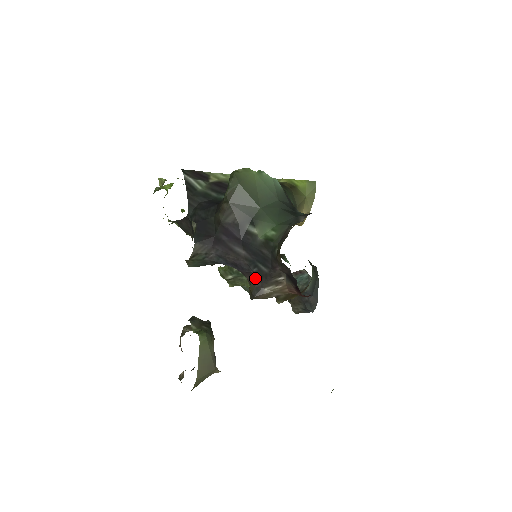
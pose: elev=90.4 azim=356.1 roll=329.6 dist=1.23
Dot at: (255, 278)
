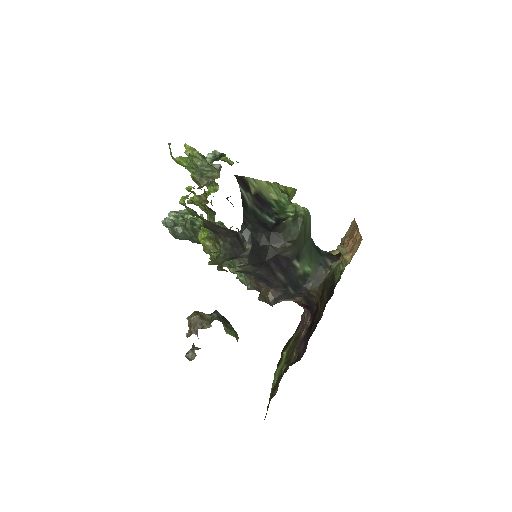
Dot at: (278, 292)
